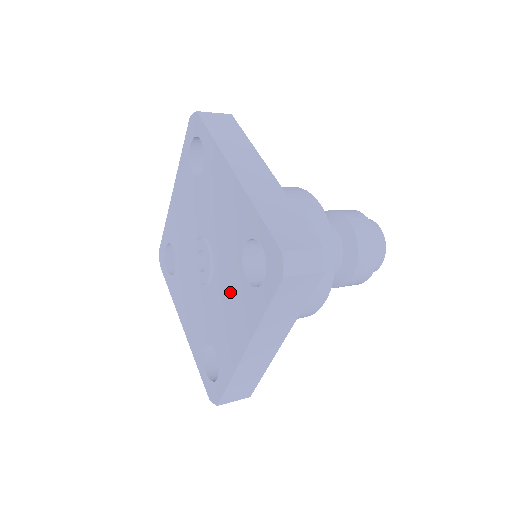
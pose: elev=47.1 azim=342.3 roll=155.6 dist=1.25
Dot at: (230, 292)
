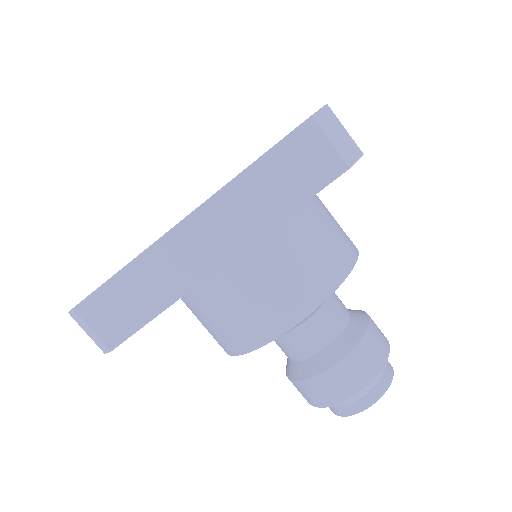
Dot at: occluded
